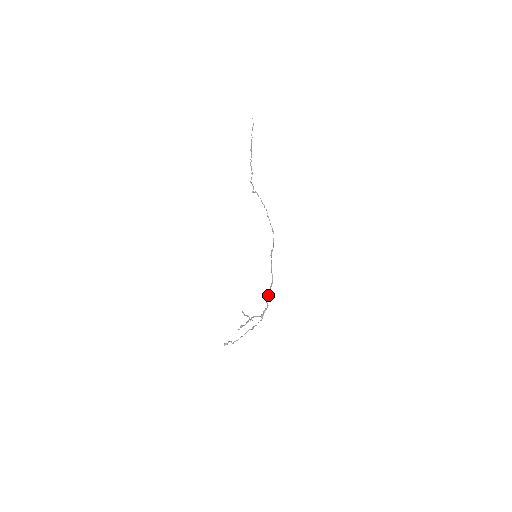
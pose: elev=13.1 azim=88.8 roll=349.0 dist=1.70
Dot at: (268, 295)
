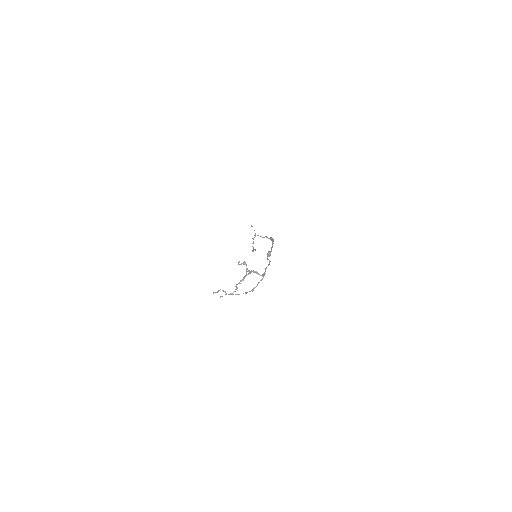
Dot at: (269, 252)
